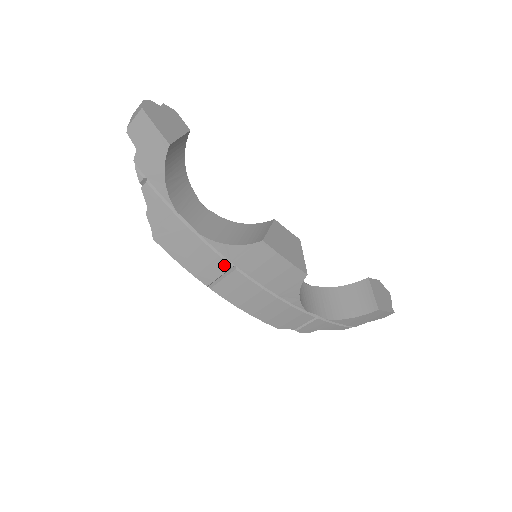
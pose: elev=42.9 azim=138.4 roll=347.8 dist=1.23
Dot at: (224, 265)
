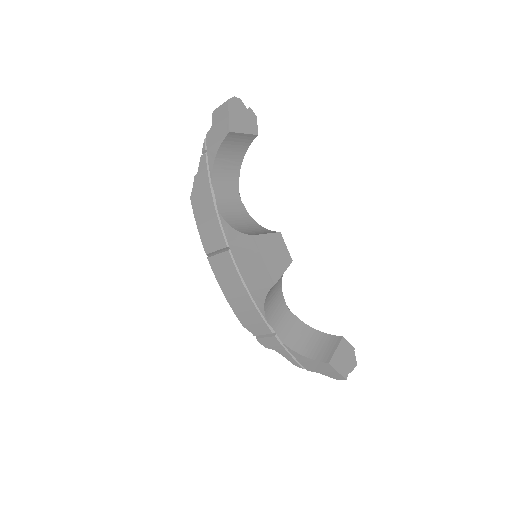
Dot at: (223, 242)
